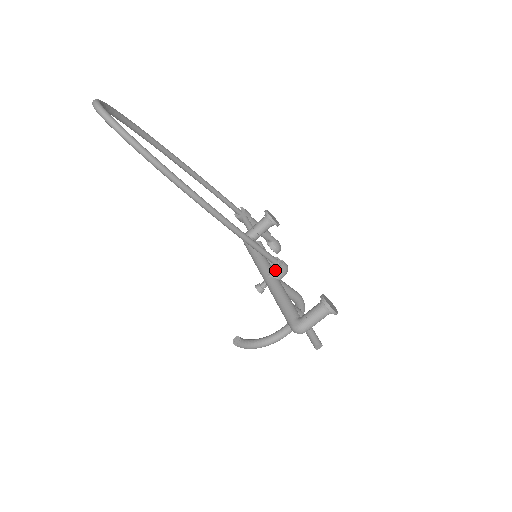
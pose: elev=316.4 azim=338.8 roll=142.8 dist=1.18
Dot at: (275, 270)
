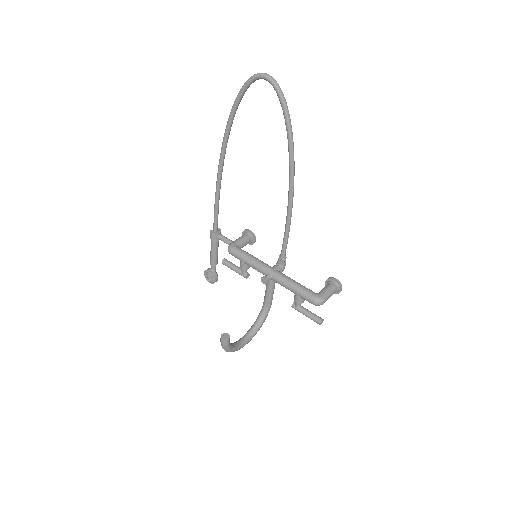
Dot at: (277, 266)
